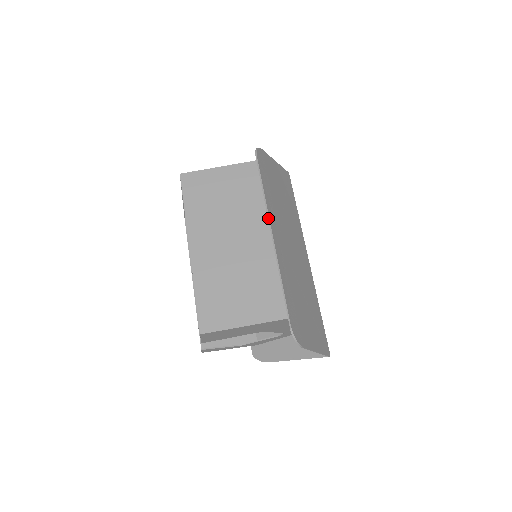
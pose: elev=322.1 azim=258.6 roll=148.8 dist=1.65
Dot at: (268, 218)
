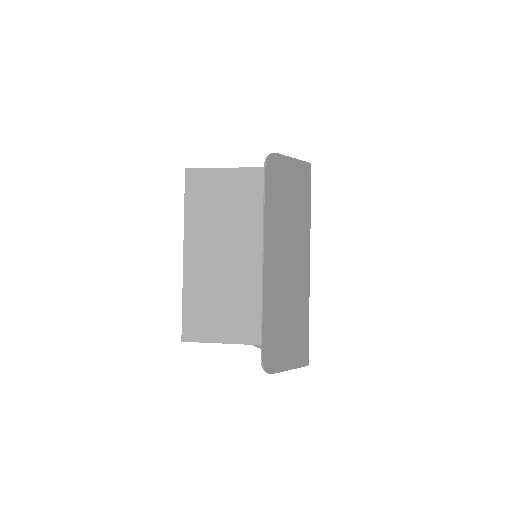
Dot at: (263, 243)
